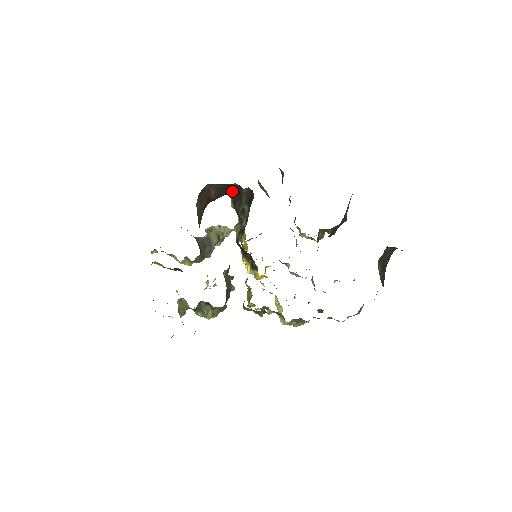
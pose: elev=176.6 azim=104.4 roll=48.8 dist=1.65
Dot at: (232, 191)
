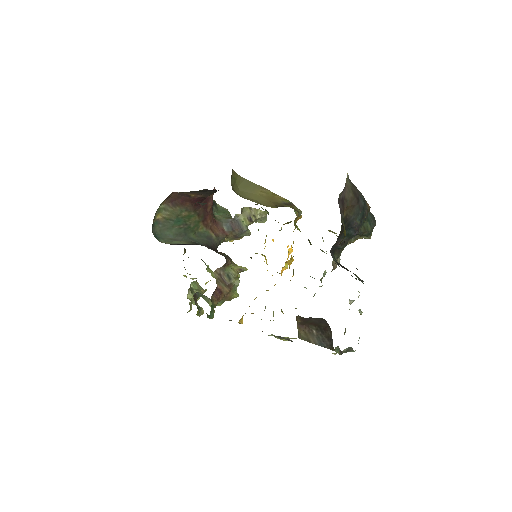
Dot at: occluded
